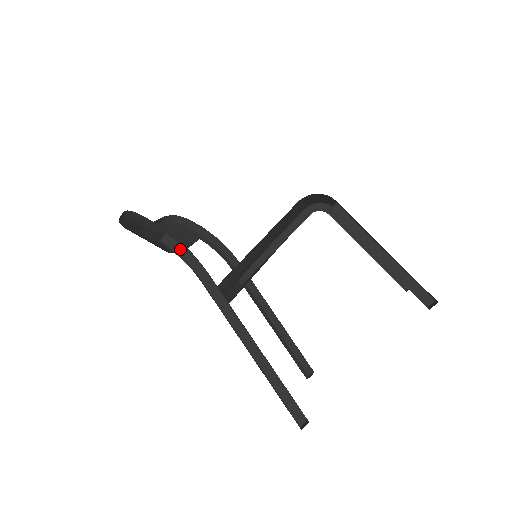
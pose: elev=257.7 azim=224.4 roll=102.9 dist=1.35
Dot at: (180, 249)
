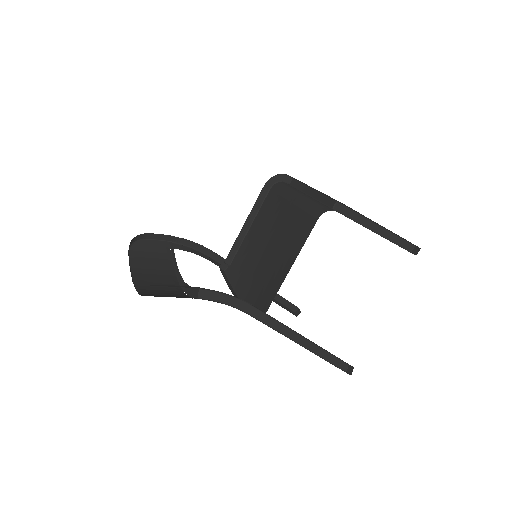
Dot at: (219, 296)
